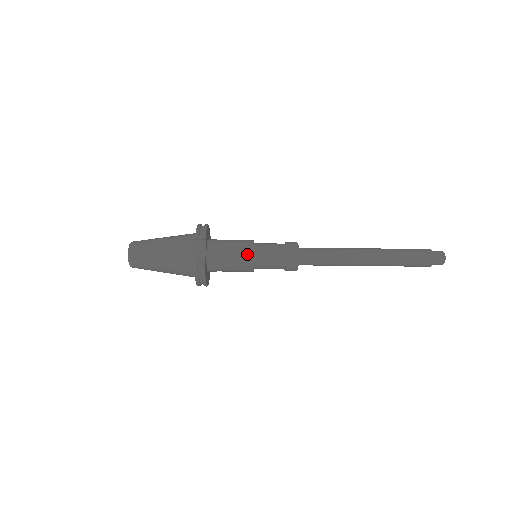
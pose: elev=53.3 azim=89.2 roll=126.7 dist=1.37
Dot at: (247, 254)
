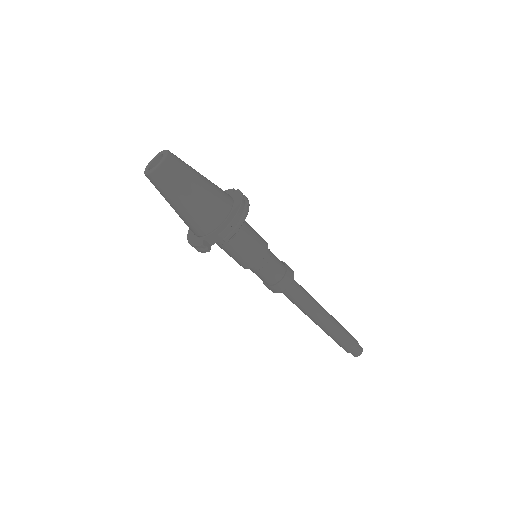
Dot at: (247, 264)
